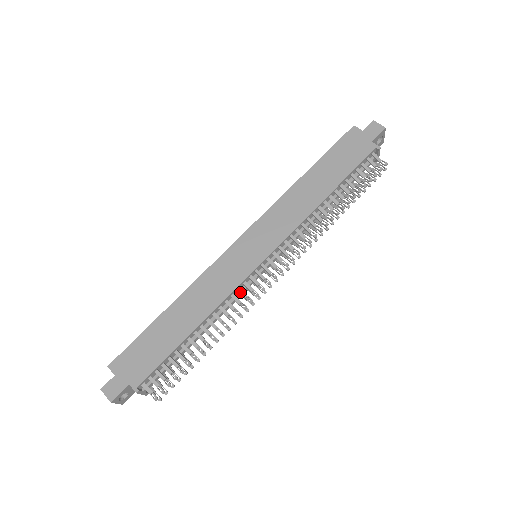
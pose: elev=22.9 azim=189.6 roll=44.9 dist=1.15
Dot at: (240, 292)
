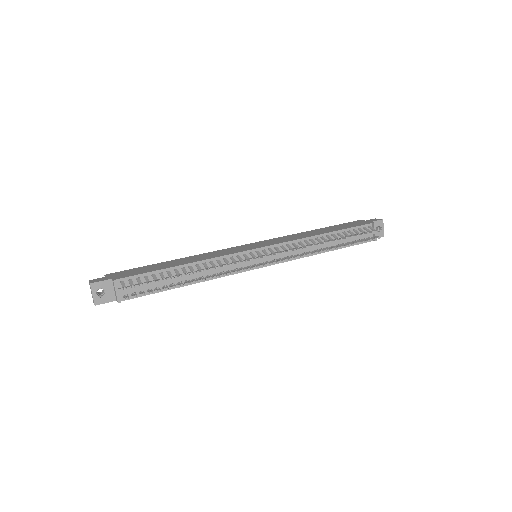
Dot at: (232, 259)
